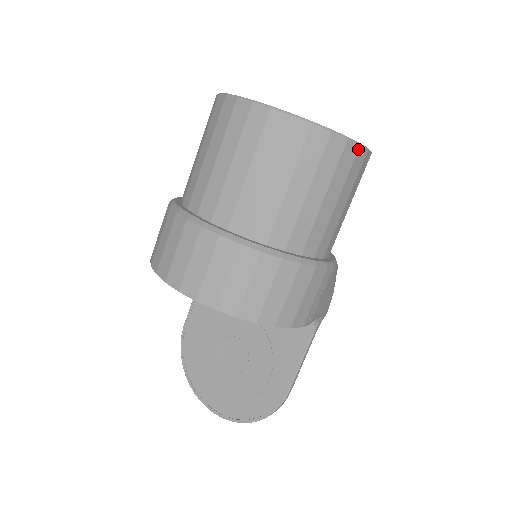
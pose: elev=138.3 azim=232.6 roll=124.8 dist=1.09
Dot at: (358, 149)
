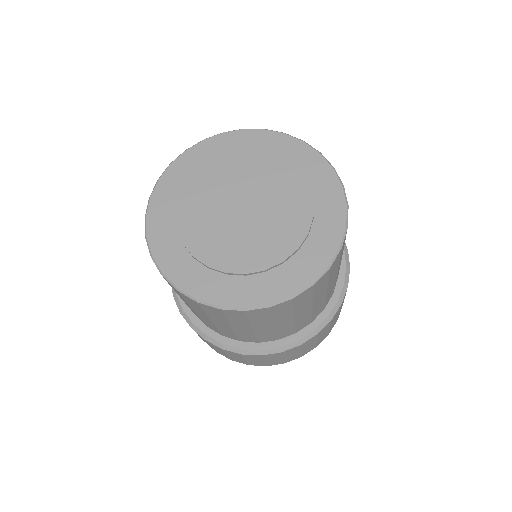
Dot at: occluded
